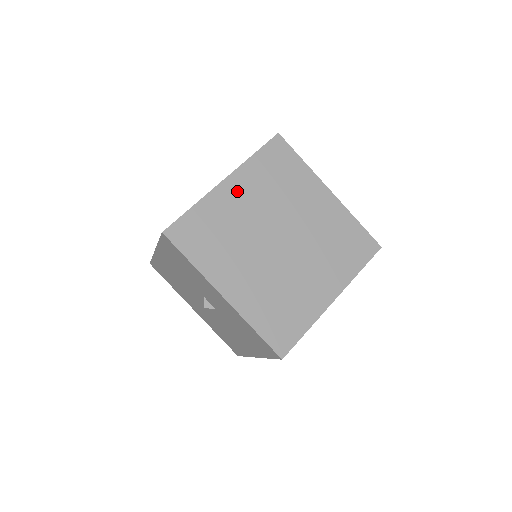
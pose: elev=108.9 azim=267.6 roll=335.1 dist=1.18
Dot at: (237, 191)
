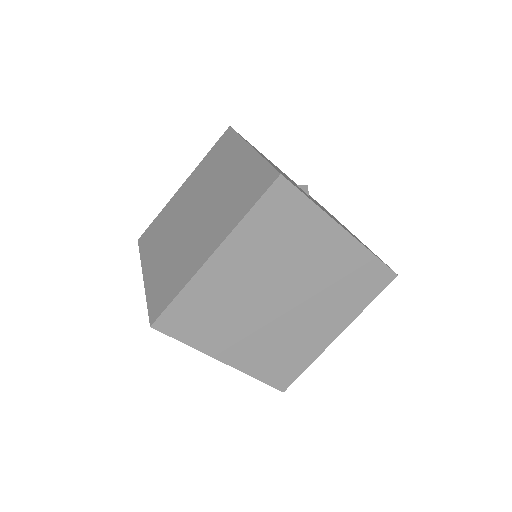
Dot at: (230, 262)
